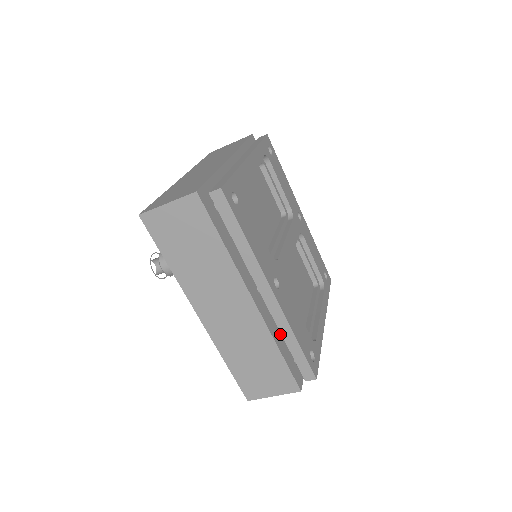
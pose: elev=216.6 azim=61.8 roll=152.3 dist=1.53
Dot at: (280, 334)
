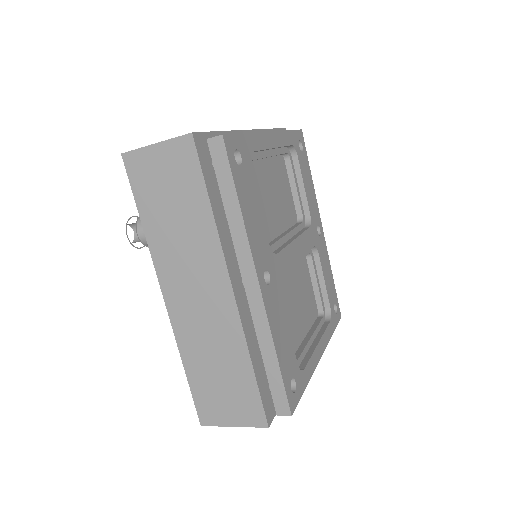
Dot at: (258, 346)
